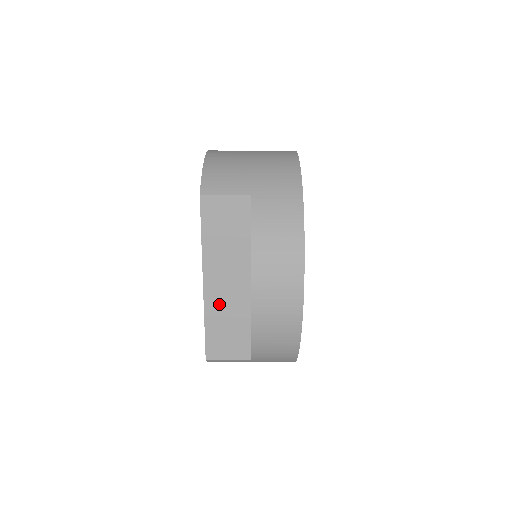
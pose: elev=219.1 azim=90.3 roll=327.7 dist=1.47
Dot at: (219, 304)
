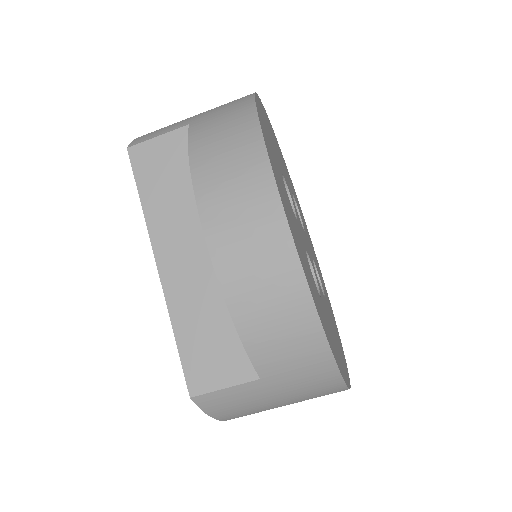
Dot at: (187, 294)
